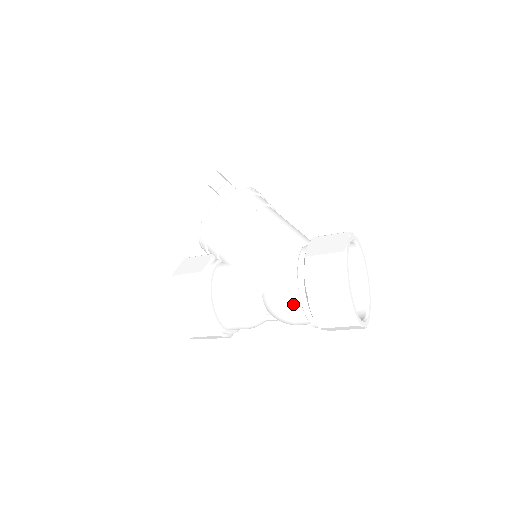
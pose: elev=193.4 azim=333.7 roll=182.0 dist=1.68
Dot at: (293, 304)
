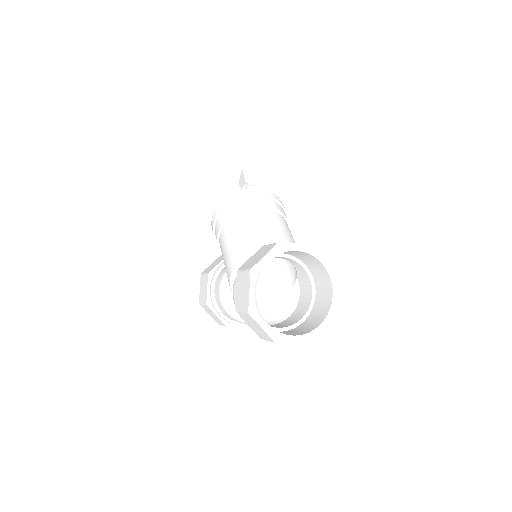
Dot at: occluded
